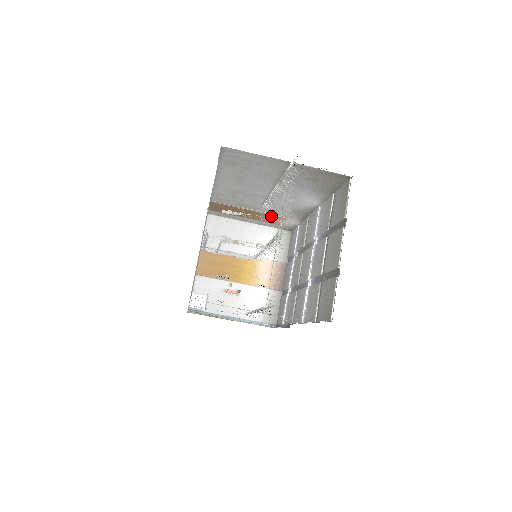
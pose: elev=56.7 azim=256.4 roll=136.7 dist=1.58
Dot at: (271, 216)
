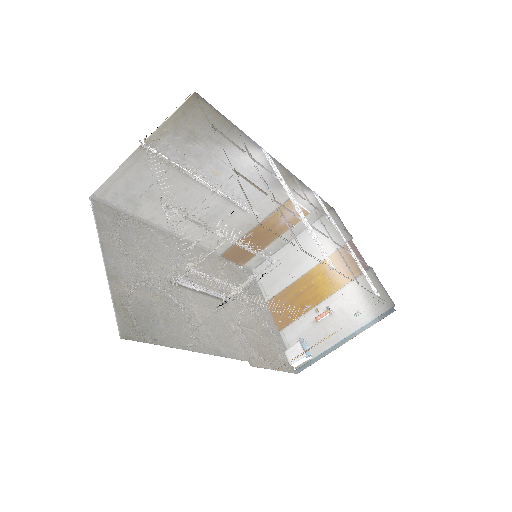
Dot at: (279, 214)
